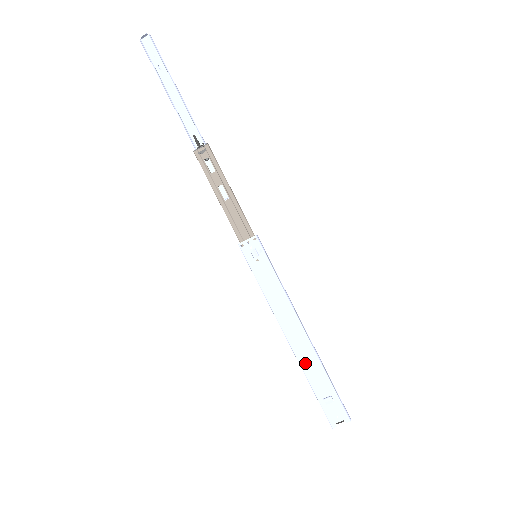
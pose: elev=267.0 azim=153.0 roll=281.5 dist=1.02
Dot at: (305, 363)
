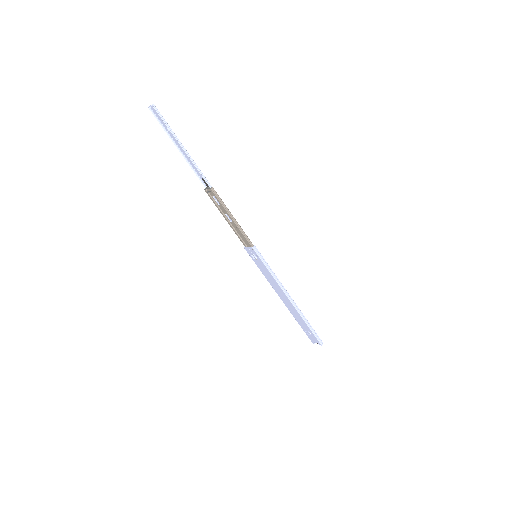
Dot at: (293, 313)
